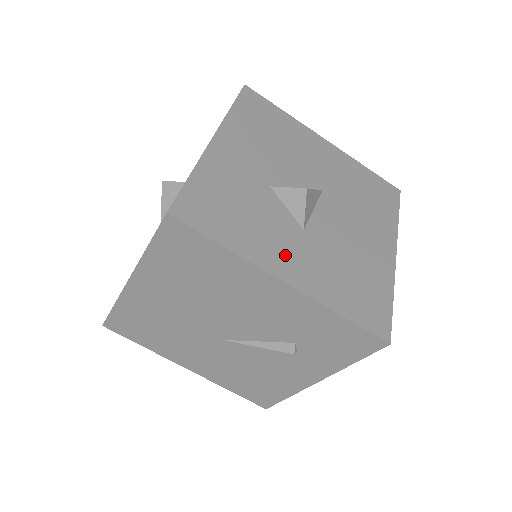
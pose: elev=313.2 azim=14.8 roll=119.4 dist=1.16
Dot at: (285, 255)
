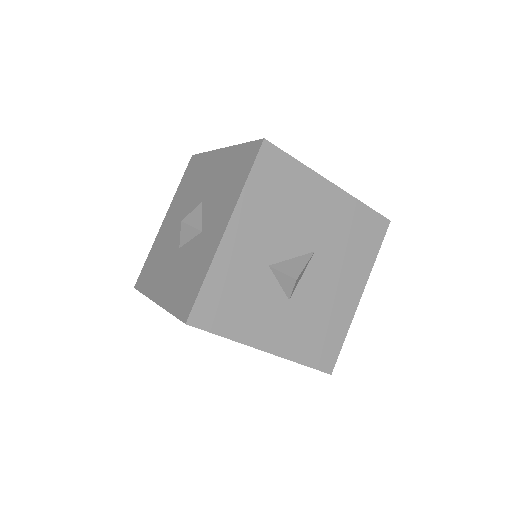
Dot at: (270, 329)
